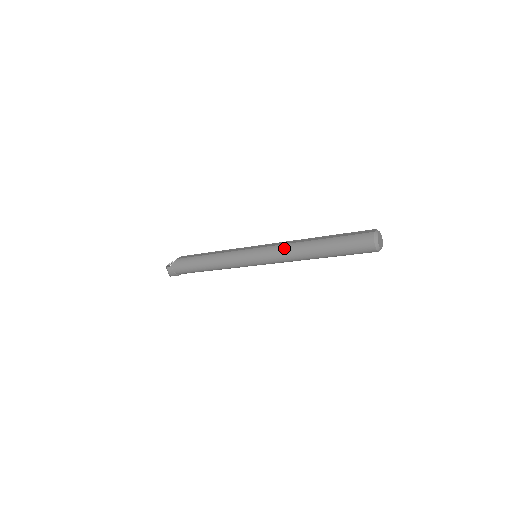
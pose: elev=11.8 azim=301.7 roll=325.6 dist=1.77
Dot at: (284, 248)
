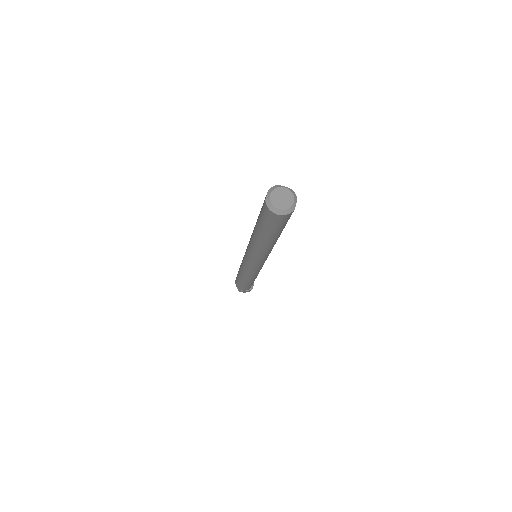
Dot at: (251, 249)
